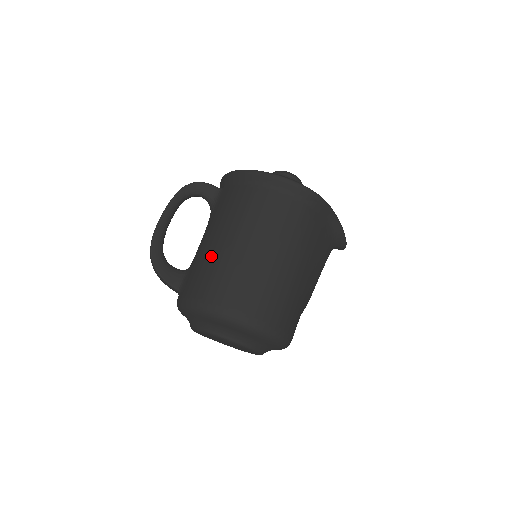
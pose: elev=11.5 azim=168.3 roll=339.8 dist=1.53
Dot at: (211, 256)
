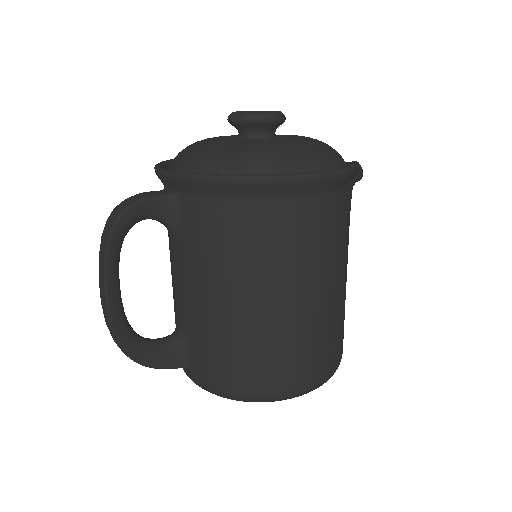
Dot at: (227, 330)
